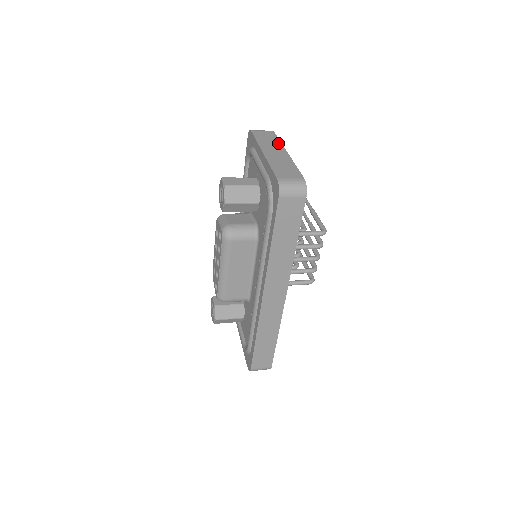
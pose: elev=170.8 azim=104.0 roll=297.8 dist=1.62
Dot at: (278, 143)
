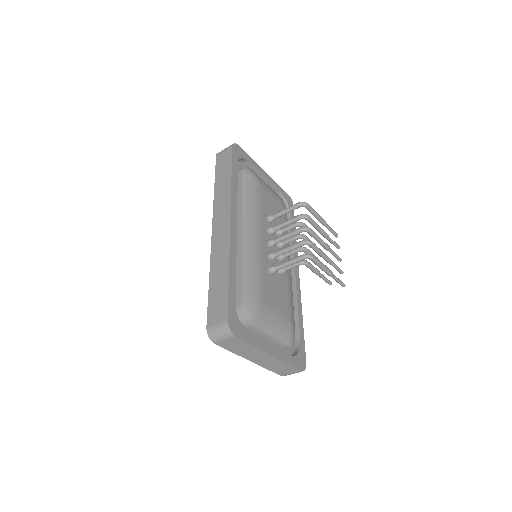
Dot at: occluded
